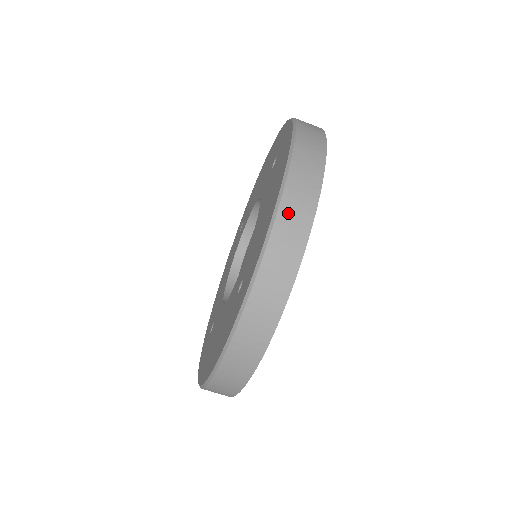
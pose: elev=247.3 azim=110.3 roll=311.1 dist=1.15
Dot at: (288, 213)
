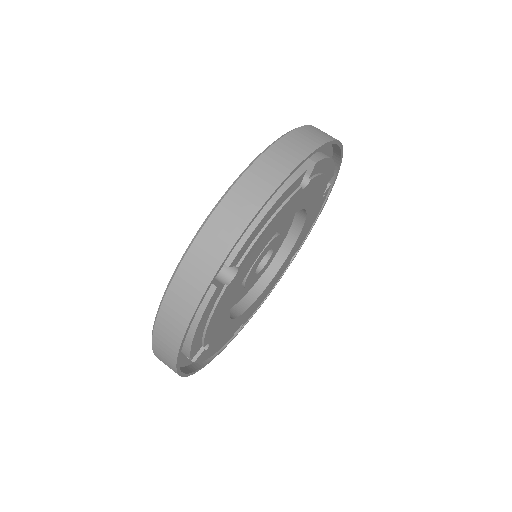
Dot at: (223, 215)
